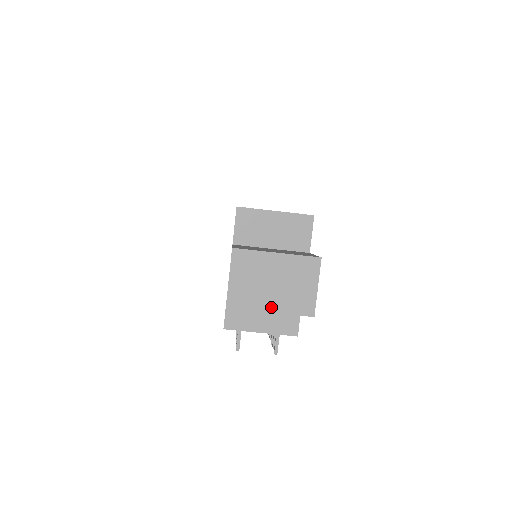
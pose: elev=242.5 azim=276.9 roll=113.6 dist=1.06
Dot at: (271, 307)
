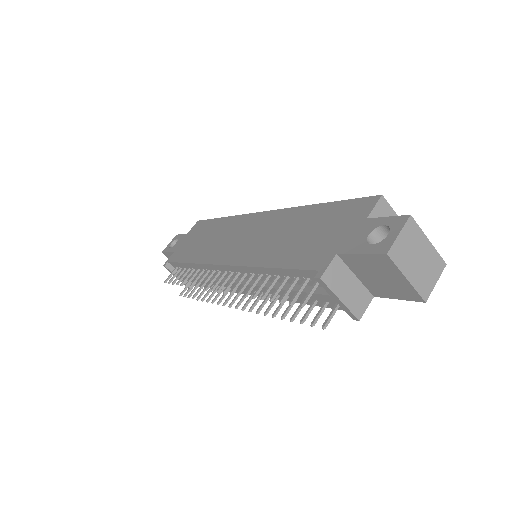
Dot at: (409, 275)
